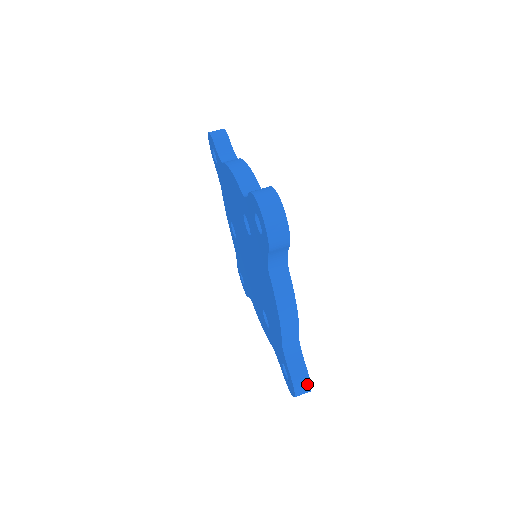
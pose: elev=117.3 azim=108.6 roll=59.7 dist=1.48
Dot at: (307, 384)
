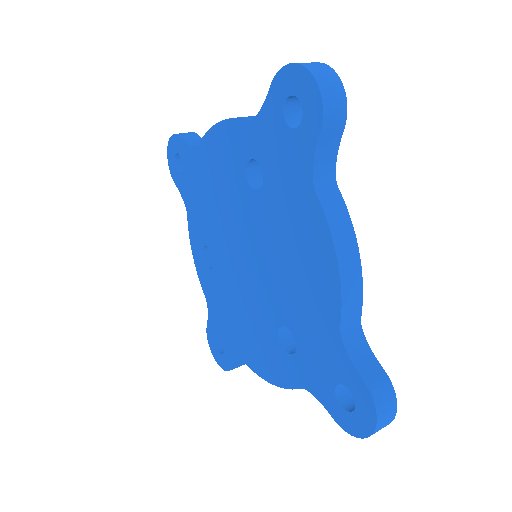
Dot at: (391, 396)
